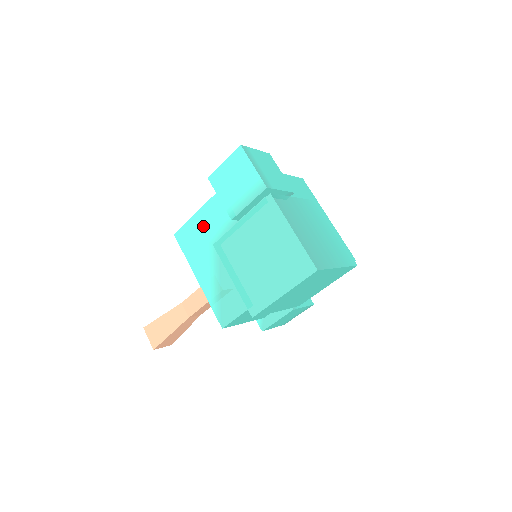
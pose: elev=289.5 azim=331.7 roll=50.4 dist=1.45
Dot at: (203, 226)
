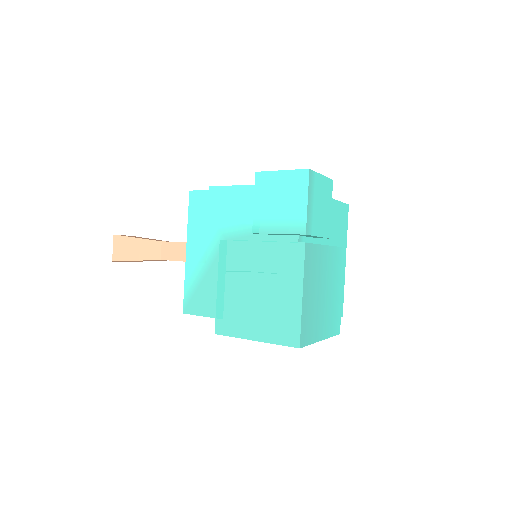
Dot at: (222, 208)
